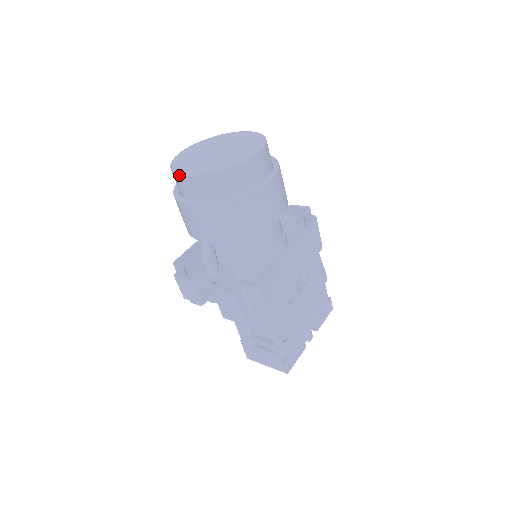
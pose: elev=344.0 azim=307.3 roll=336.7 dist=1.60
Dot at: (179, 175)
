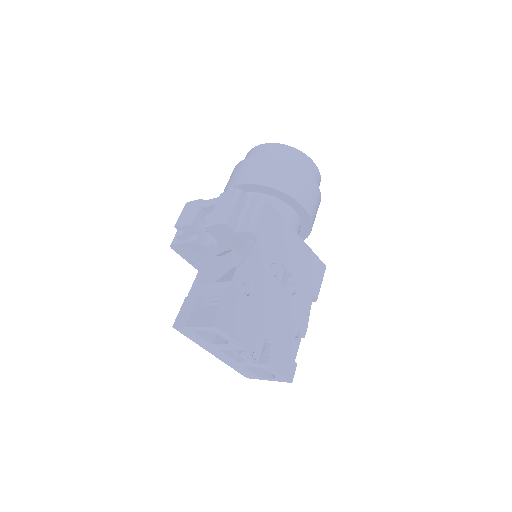
Dot at: (253, 148)
